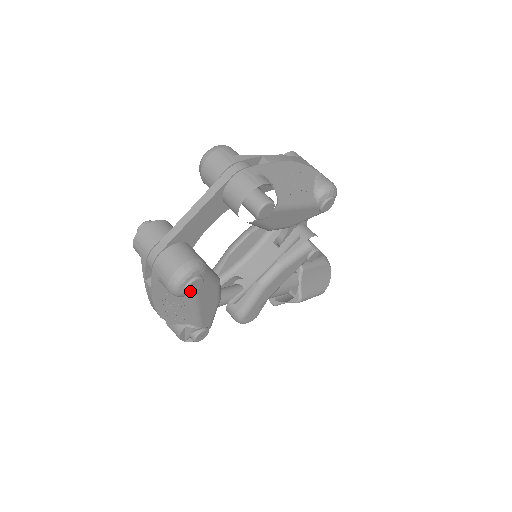
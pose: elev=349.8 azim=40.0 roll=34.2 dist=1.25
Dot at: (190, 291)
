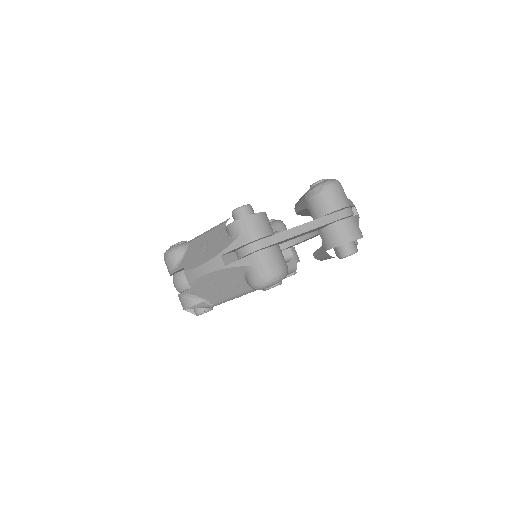
Dot at: (267, 289)
